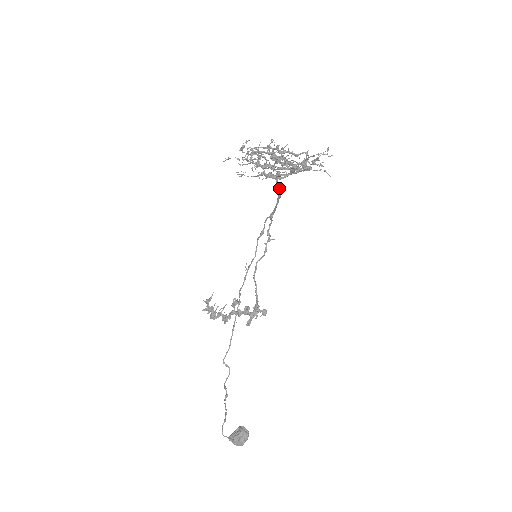
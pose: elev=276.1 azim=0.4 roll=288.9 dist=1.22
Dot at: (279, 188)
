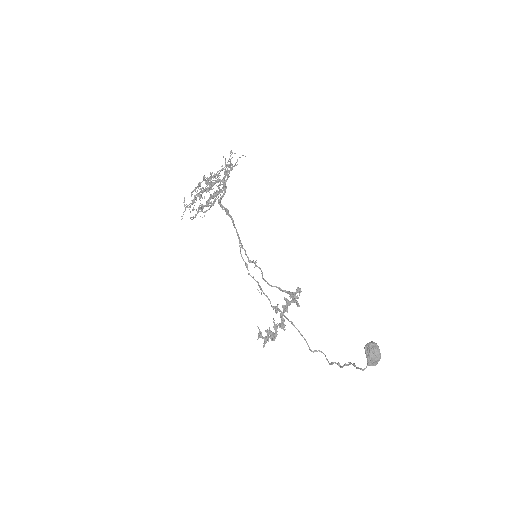
Dot at: (228, 211)
